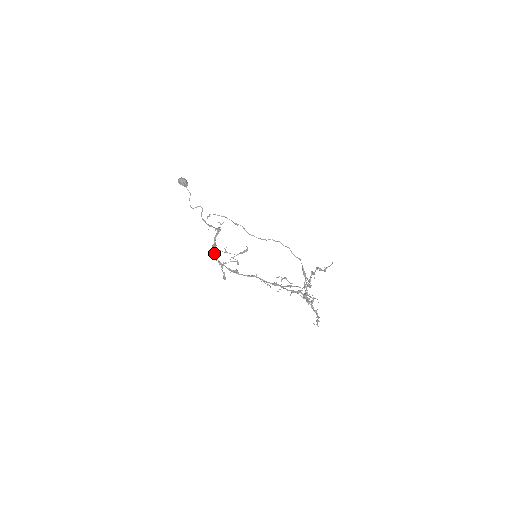
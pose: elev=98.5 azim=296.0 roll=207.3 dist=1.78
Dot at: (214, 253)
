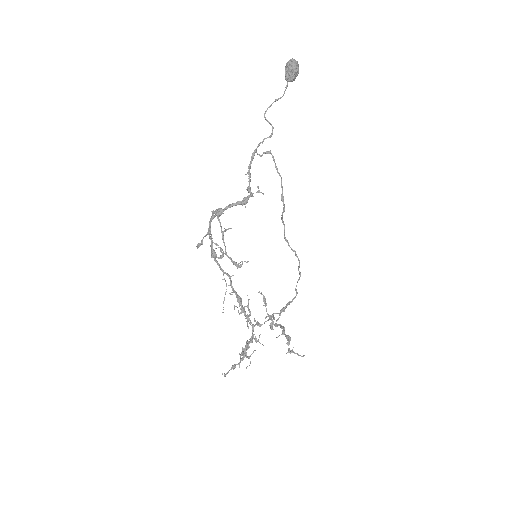
Dot at: (214, 215)
